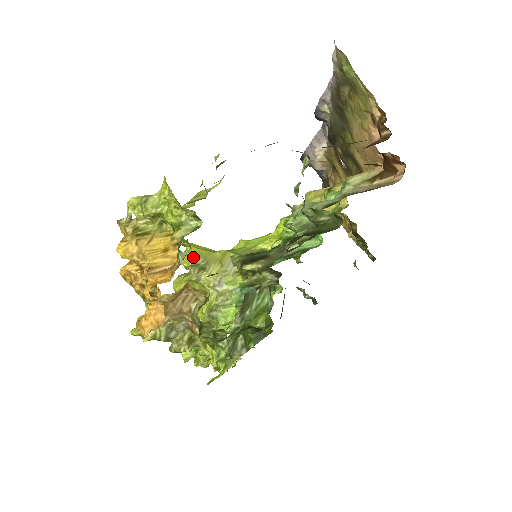
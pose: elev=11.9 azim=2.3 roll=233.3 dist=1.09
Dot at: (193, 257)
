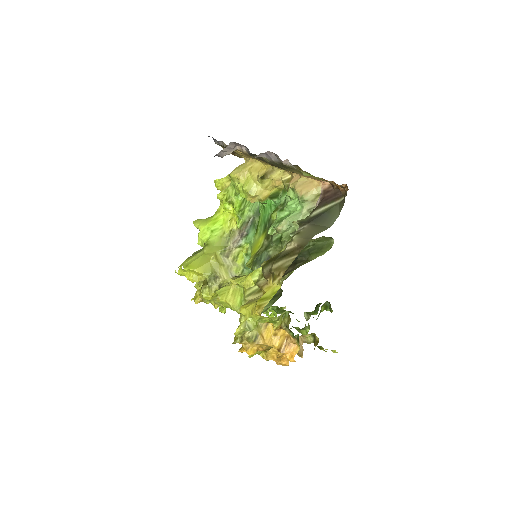
Dot at: (201, 275)
